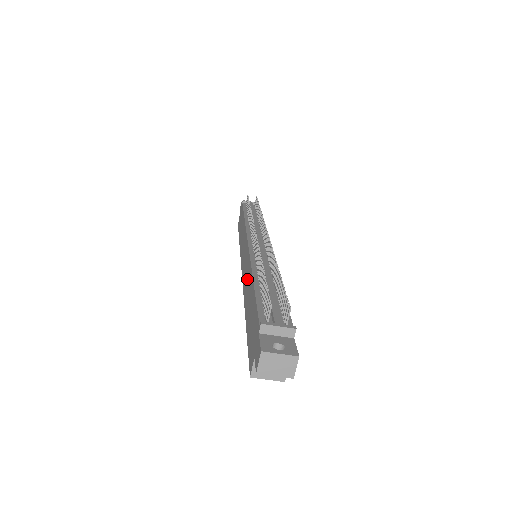
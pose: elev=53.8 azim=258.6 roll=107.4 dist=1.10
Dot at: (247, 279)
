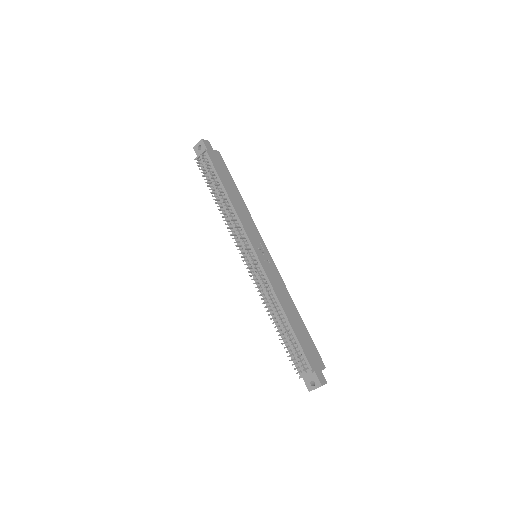
Dot at: occluded
